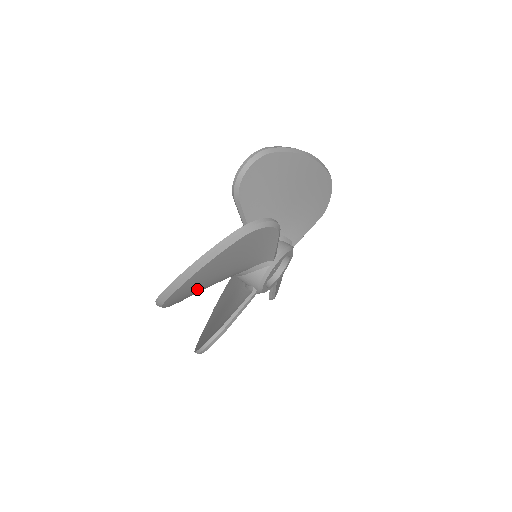
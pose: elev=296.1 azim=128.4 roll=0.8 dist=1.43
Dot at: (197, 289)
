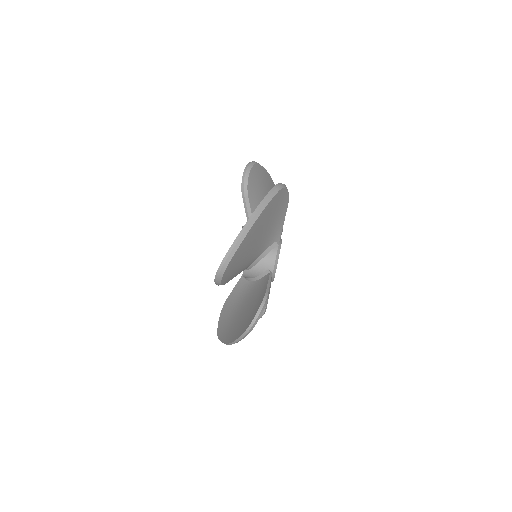
Dot at: (242, 259)
